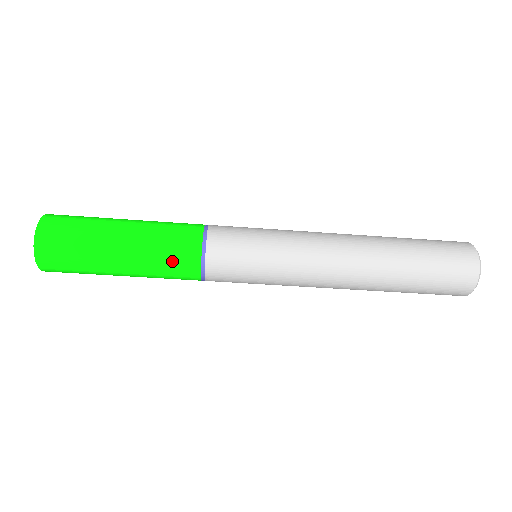
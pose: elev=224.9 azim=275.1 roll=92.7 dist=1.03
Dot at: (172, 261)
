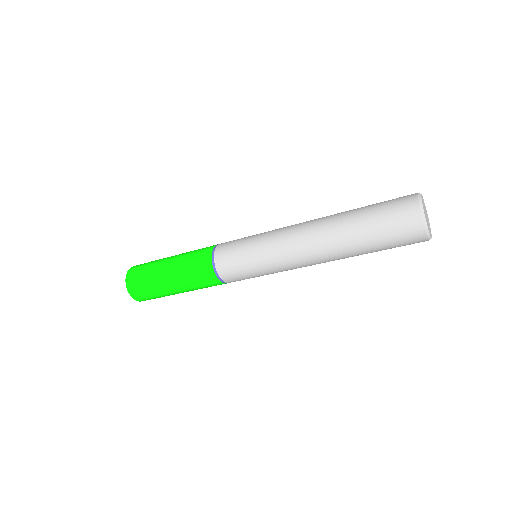
Dot at: (206, 286)
